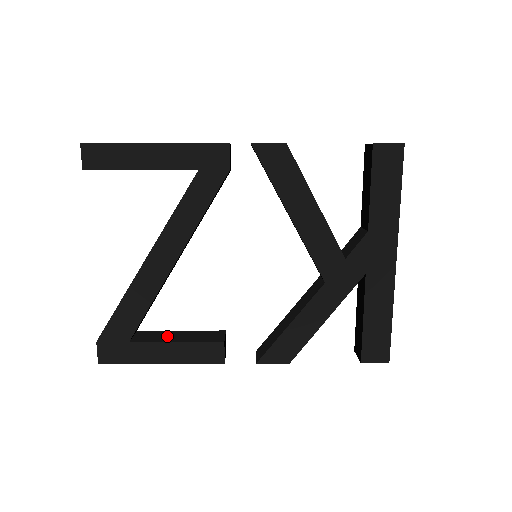
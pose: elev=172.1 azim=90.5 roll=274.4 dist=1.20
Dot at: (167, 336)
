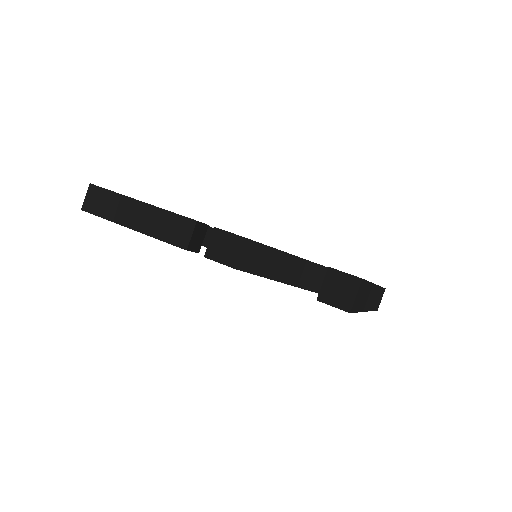
Dot at: occluded
